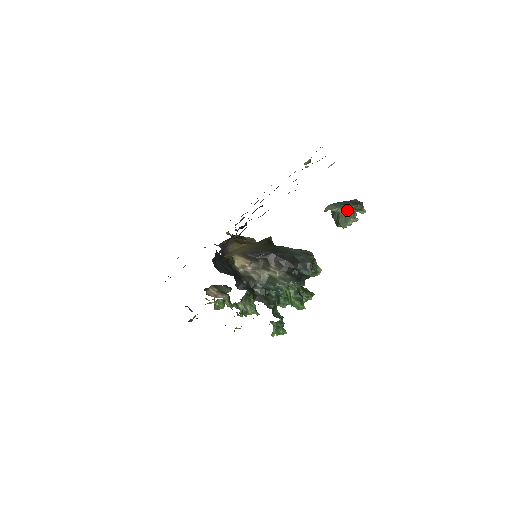
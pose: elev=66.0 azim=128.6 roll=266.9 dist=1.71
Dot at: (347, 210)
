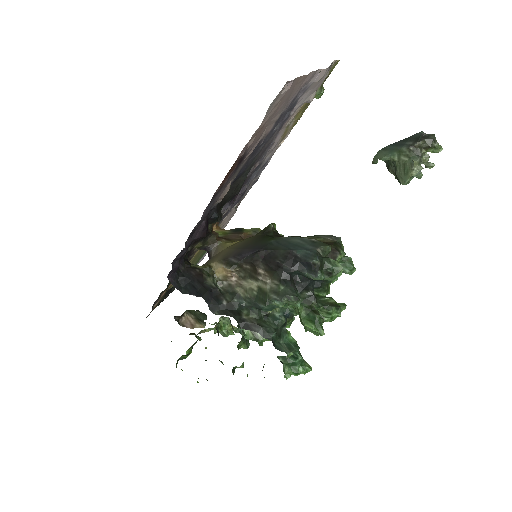
Dot at: (405, 154)
